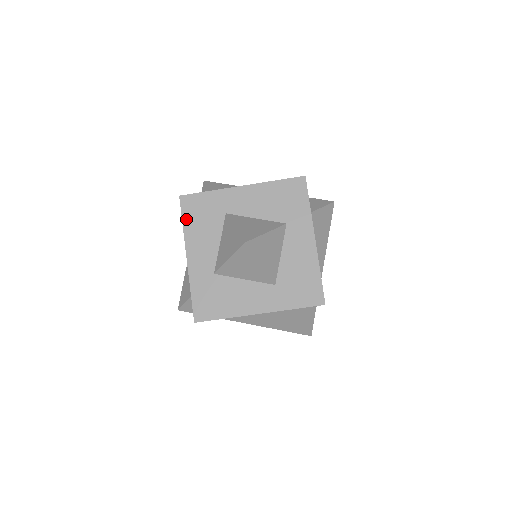
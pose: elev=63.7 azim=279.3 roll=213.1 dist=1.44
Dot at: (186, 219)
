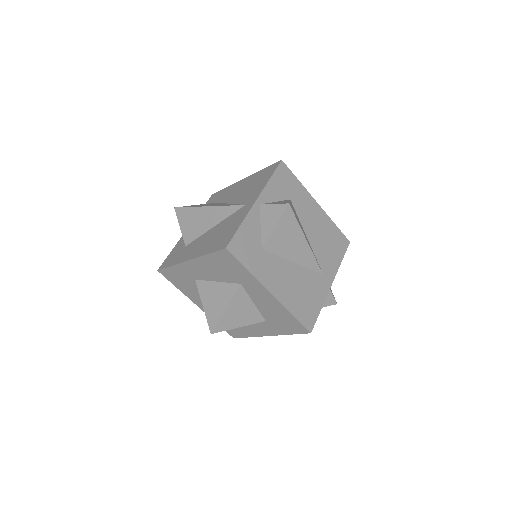
Dot at: (175, 284)
